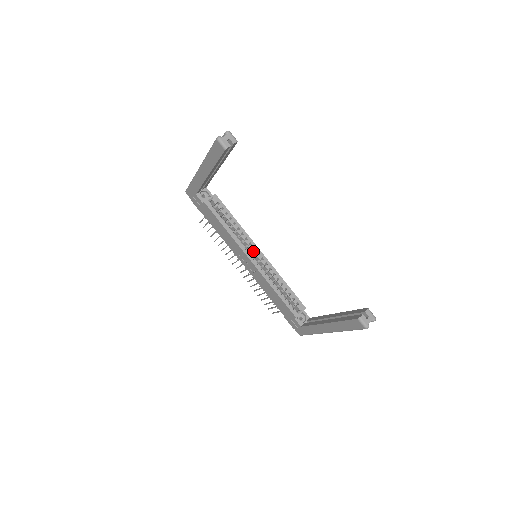
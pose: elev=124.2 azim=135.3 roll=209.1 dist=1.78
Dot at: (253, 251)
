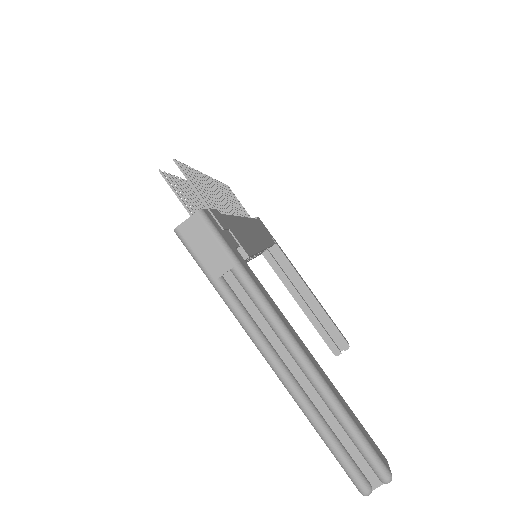
Dot at: occluded
